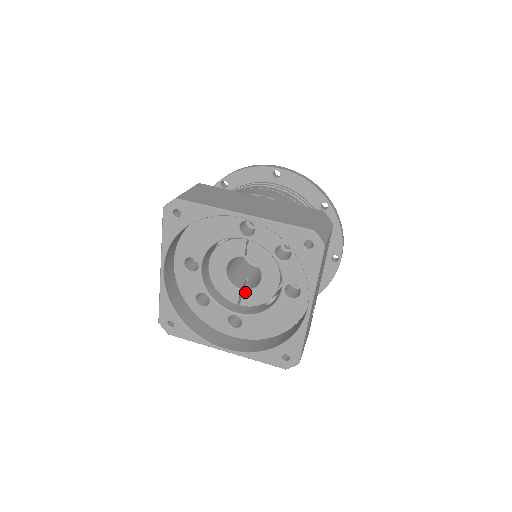
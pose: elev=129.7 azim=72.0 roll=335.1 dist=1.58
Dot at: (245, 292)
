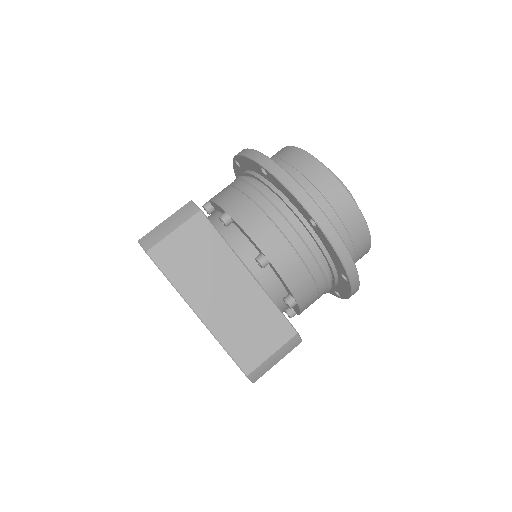
Dot at: occluded
